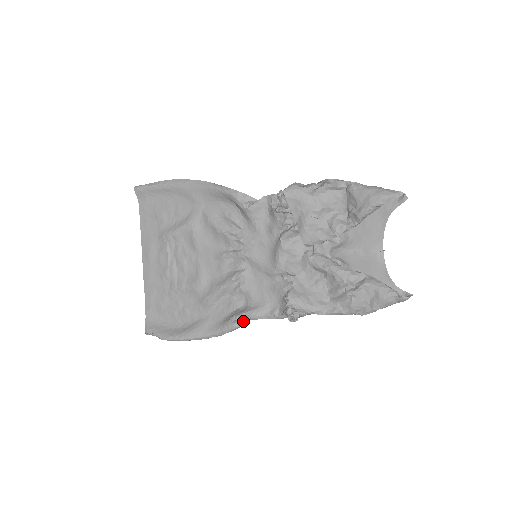
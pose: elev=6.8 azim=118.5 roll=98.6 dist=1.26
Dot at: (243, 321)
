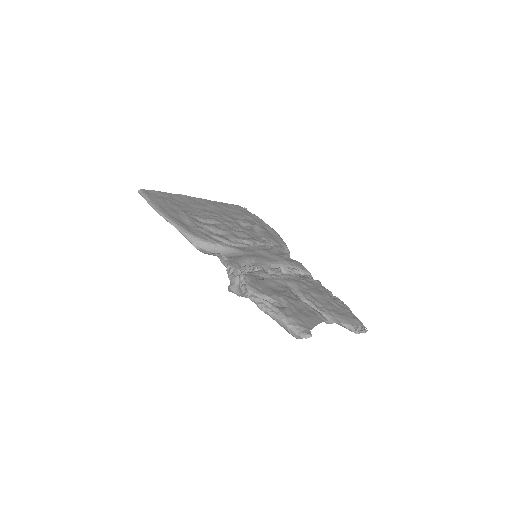
Dot at: (286, 250)
